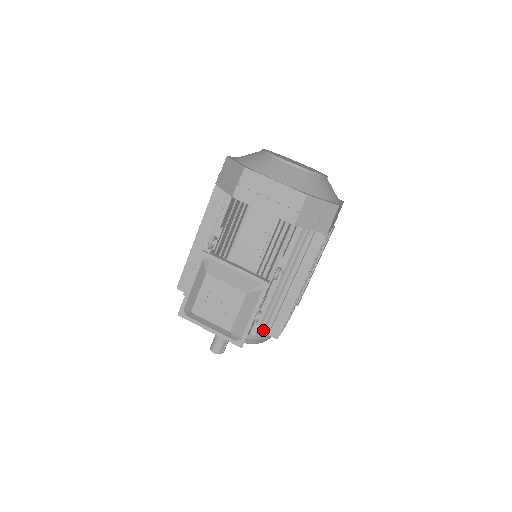
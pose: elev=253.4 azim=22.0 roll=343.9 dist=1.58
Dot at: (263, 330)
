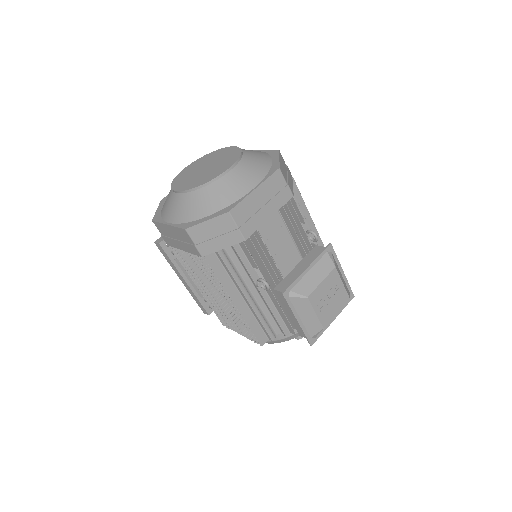
Dot at: occluded
